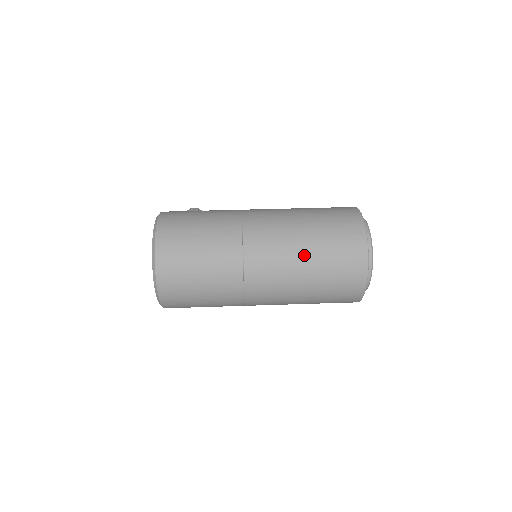
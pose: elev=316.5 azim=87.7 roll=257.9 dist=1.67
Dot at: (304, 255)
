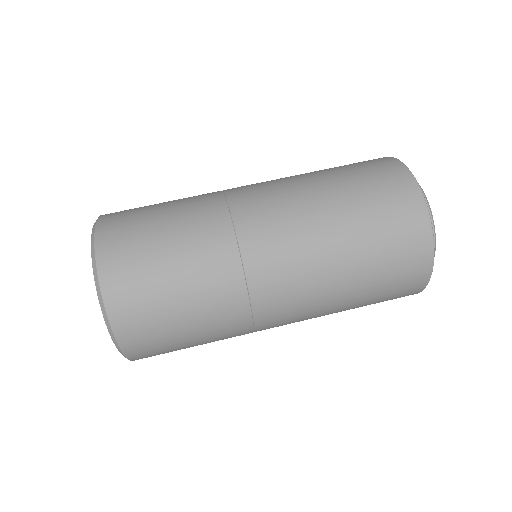
Dot at: (331, 222)
